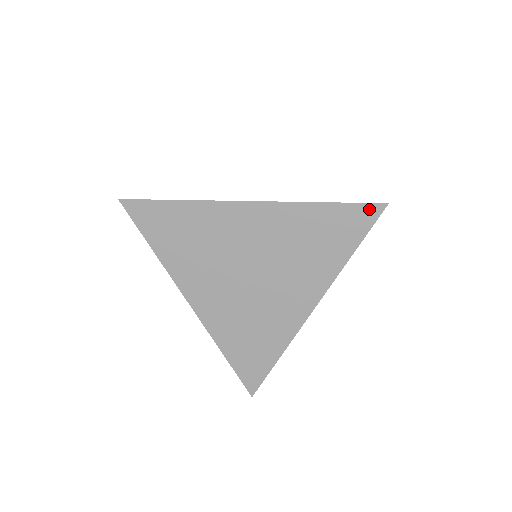
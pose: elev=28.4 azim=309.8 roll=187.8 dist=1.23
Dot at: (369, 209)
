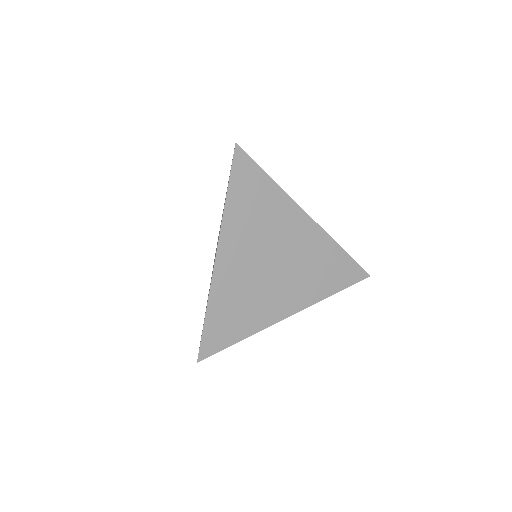
Dot at: (360, 272)
